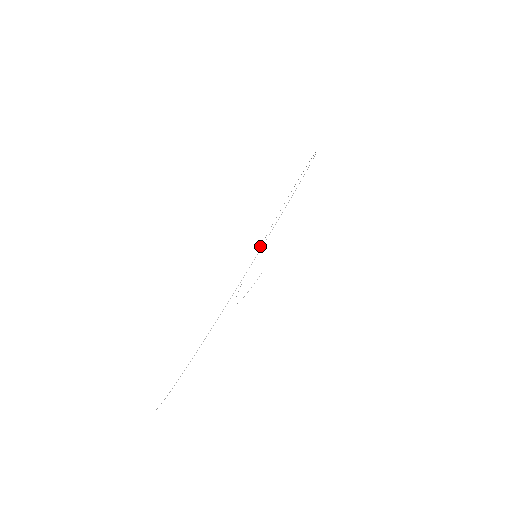
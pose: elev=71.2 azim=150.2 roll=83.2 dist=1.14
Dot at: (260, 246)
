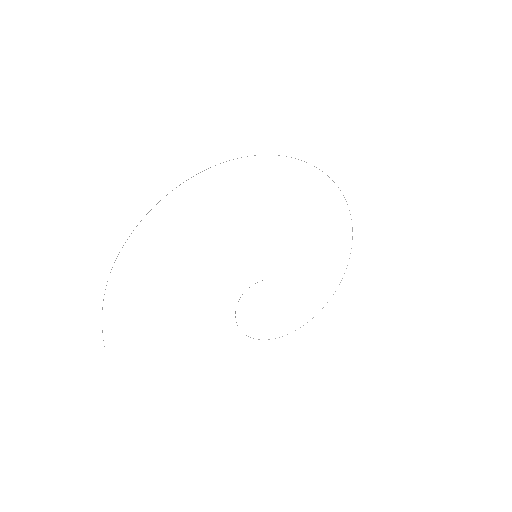
Dot at: occluded
